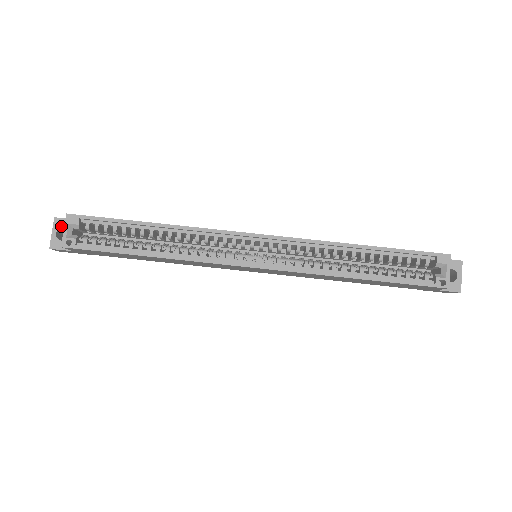
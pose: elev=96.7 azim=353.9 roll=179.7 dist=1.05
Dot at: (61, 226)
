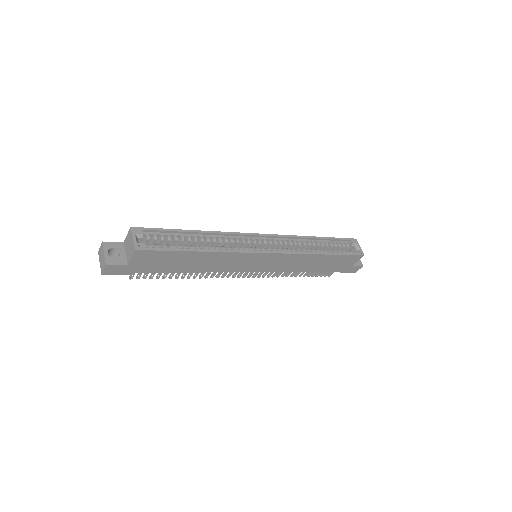
Dot at: (110, 247)
